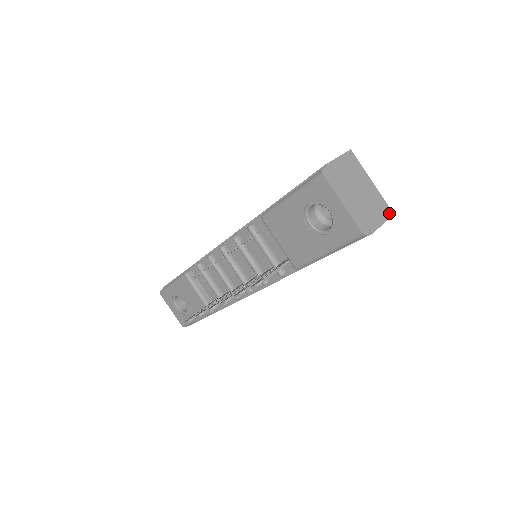
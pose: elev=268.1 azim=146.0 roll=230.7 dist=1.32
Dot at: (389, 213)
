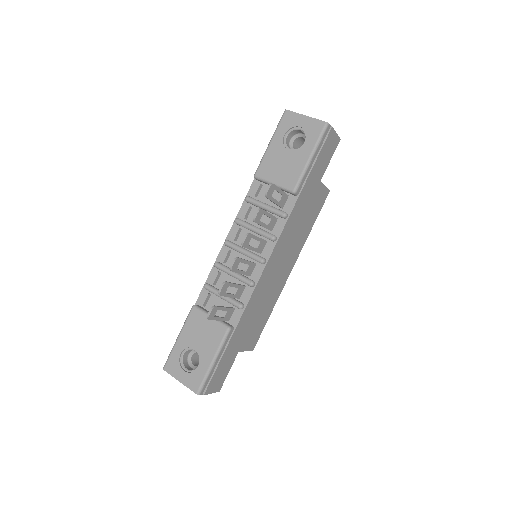
Dot at: (337, 137)
